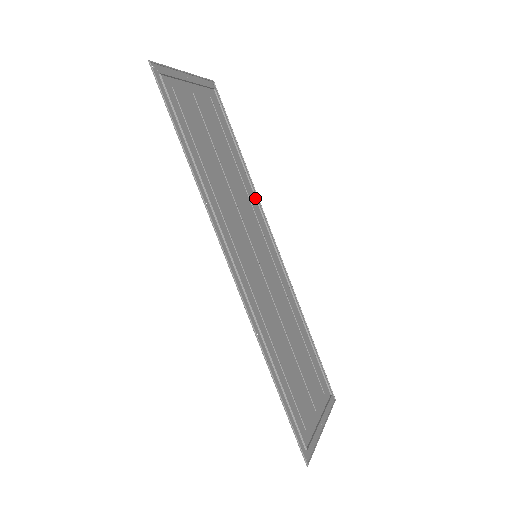
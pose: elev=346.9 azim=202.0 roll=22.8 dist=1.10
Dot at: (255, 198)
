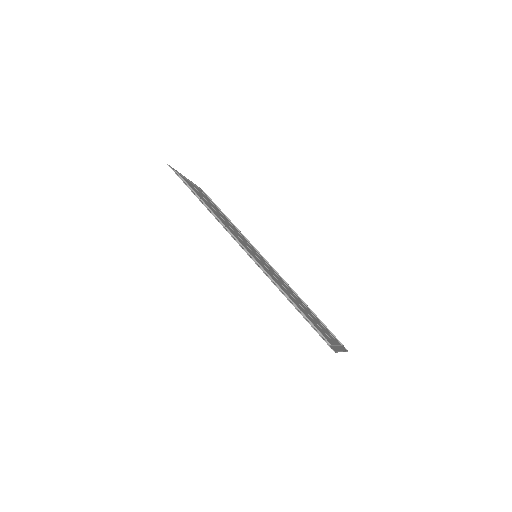
Dot at: occluded
